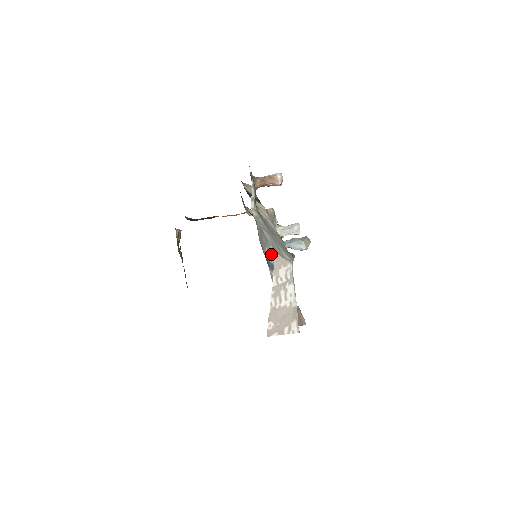
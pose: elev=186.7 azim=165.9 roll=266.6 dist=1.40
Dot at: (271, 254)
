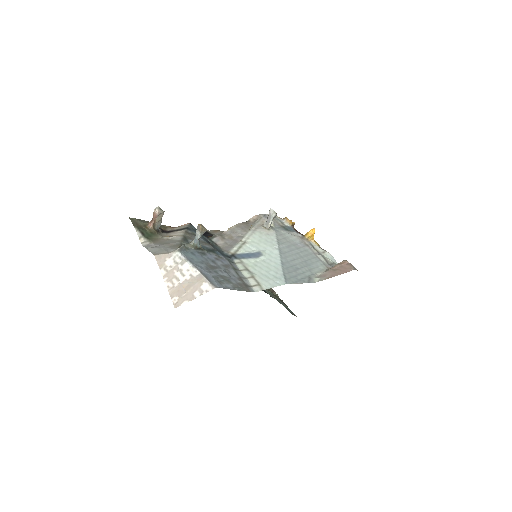
Dot at: (248, 247)
